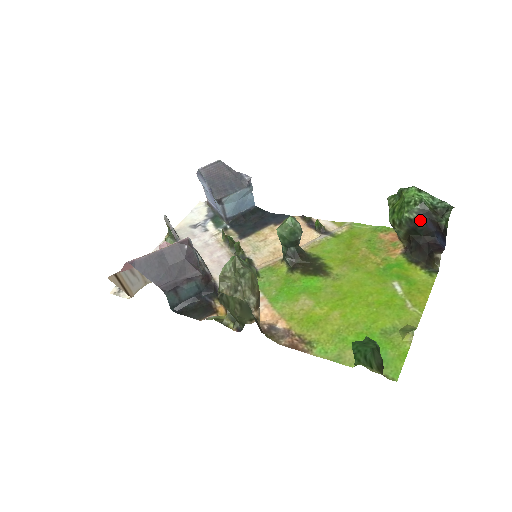
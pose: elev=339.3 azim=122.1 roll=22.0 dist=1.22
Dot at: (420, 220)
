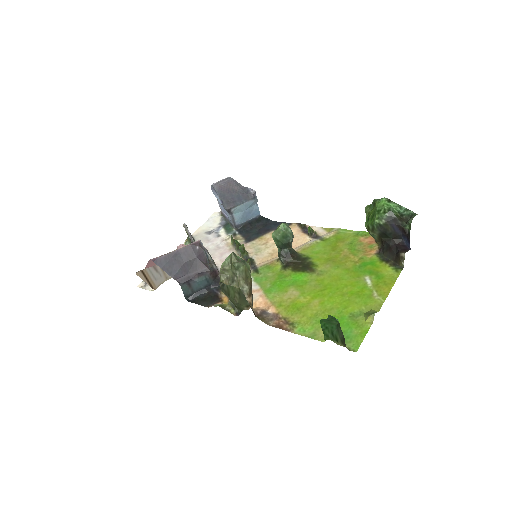
Dot at: (388, 225)
